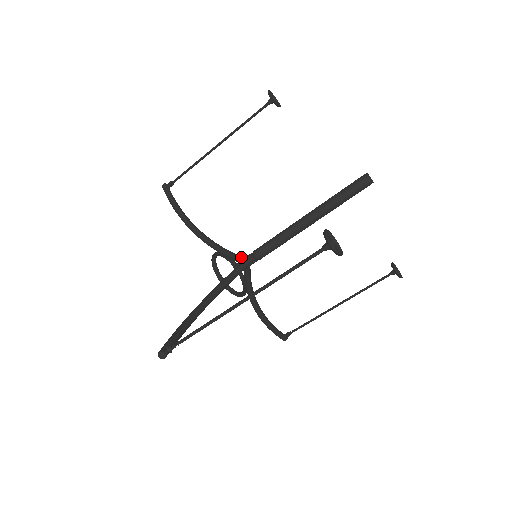
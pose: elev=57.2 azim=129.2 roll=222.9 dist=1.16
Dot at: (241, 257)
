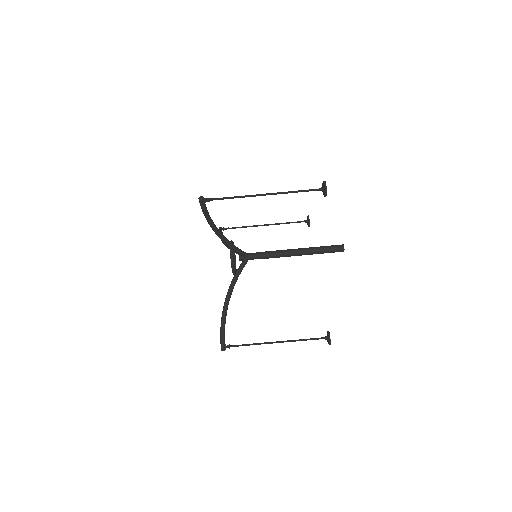
Dot at: (247, 253)
